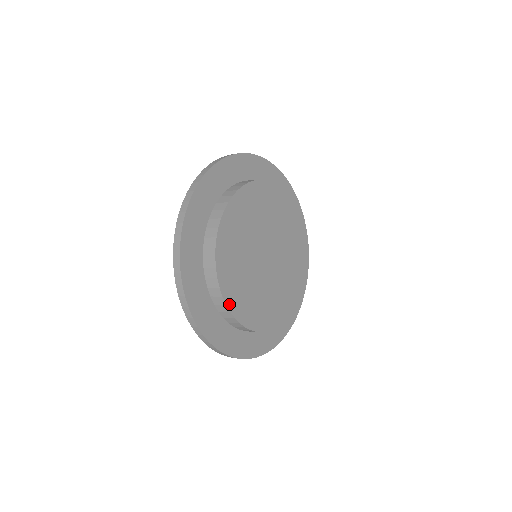
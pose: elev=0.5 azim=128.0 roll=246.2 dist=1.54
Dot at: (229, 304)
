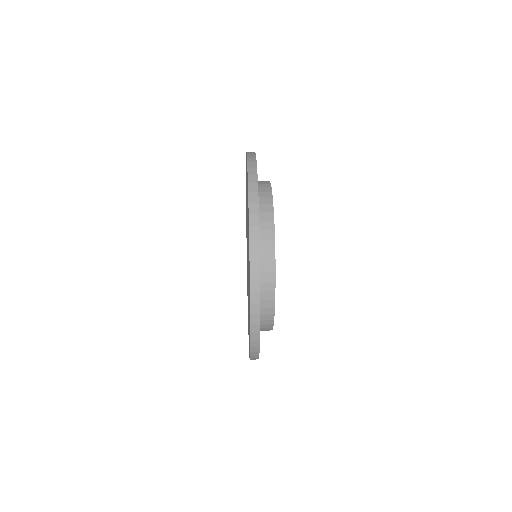
Dot at: (274, 306)
